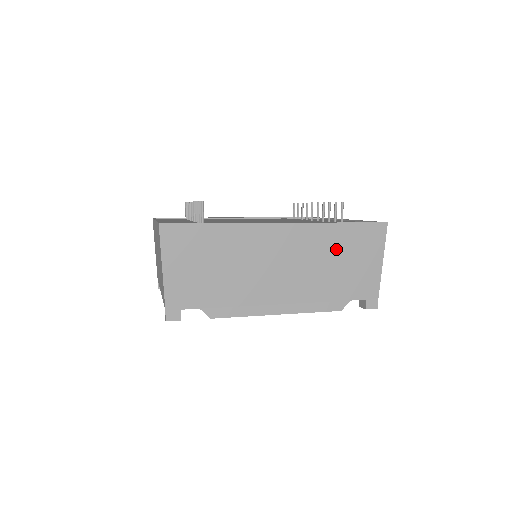
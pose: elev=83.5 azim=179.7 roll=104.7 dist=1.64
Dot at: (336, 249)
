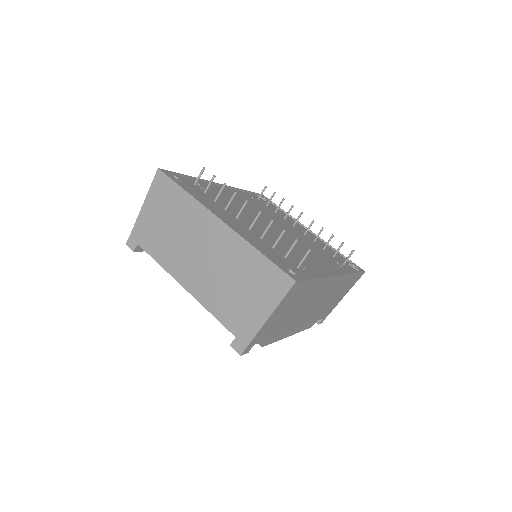
Dot at: (340, 290)
